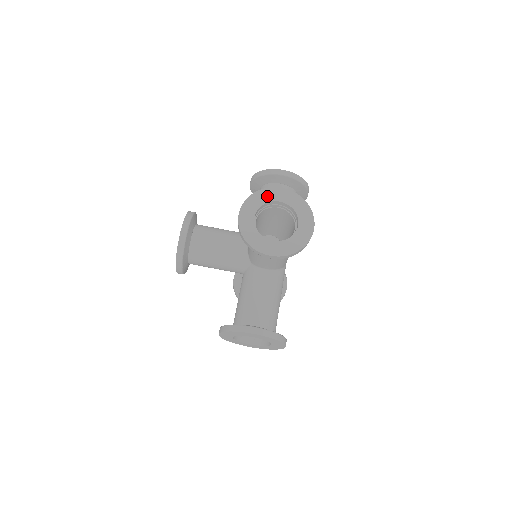
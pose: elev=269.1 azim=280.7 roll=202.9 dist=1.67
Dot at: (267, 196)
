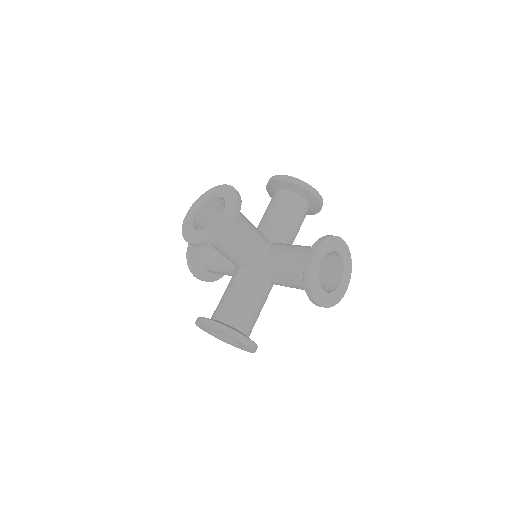
Dot at: (335, 244)
